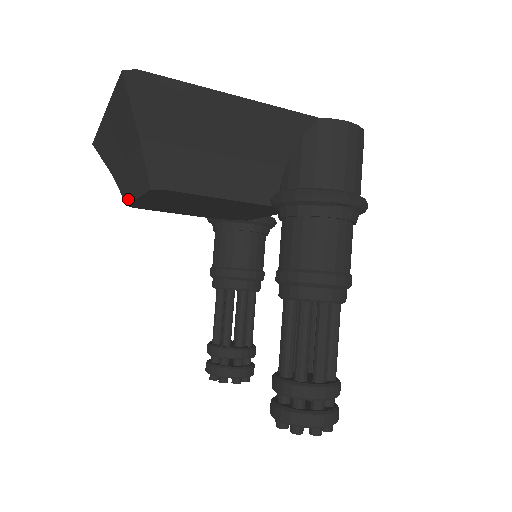
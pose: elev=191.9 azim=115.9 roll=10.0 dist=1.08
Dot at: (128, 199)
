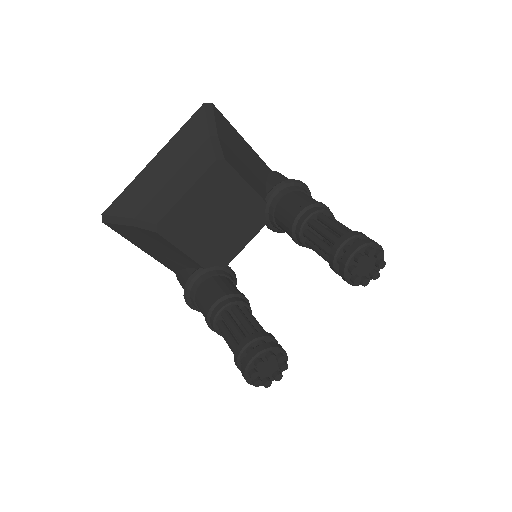
Dot at: (164, 211)
